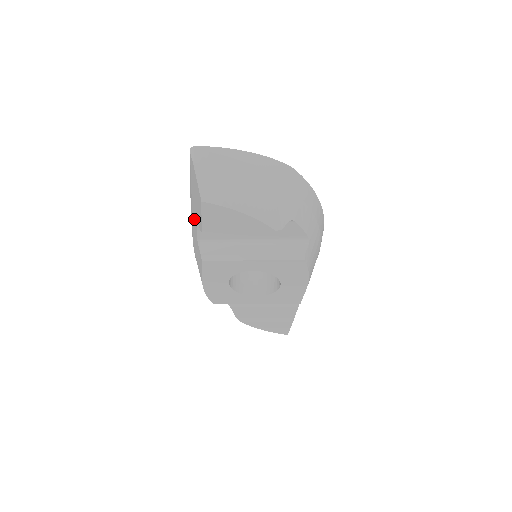
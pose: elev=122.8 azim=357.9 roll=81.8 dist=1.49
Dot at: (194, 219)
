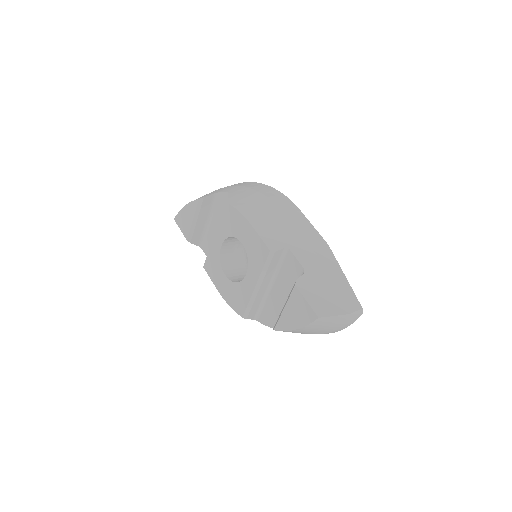
Dot at: occluded
